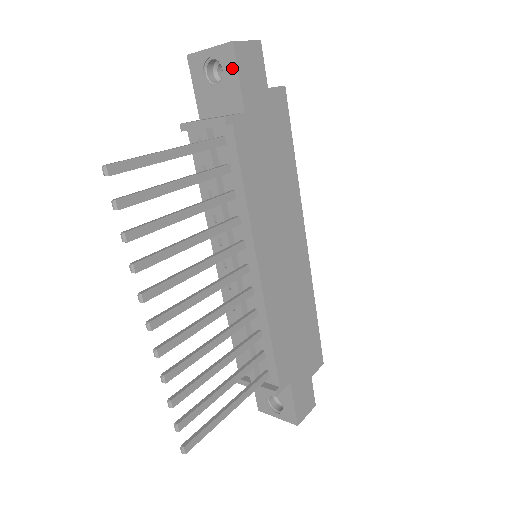
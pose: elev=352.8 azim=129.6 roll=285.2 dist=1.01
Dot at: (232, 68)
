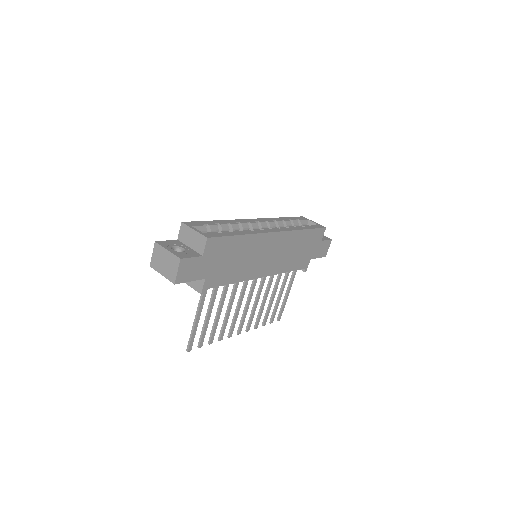
Dot at: (183, 281)
